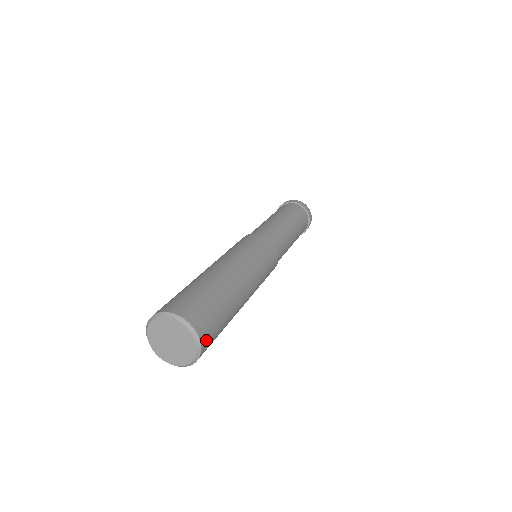
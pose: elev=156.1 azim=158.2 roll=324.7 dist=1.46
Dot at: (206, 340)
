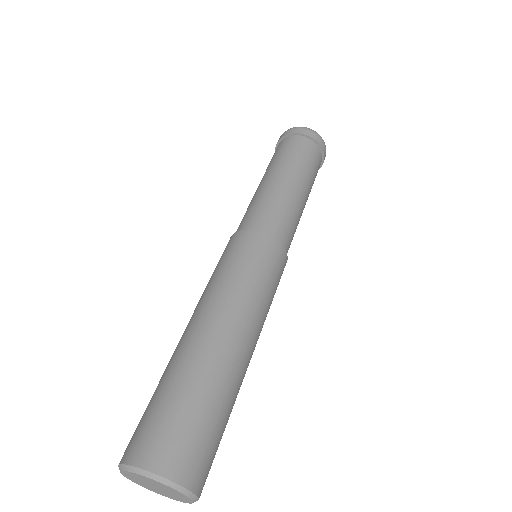
Dot at: (204, 481)
